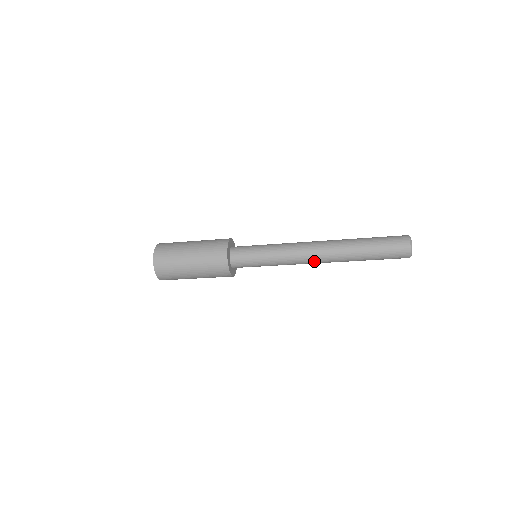
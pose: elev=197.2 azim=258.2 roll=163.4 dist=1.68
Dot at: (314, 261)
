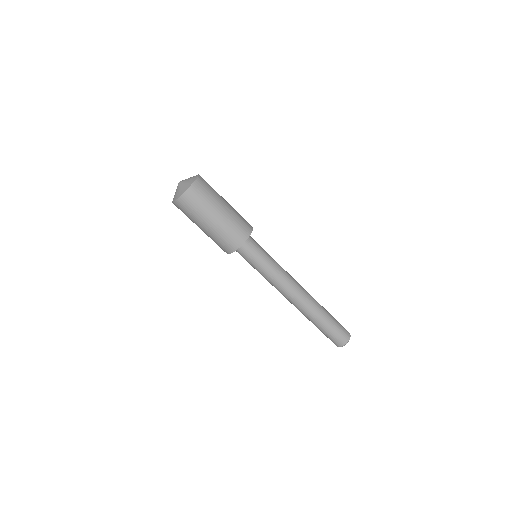
Dot at: (298, 289)
